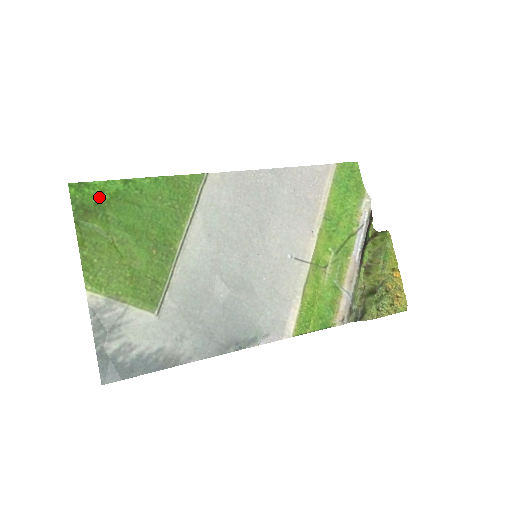
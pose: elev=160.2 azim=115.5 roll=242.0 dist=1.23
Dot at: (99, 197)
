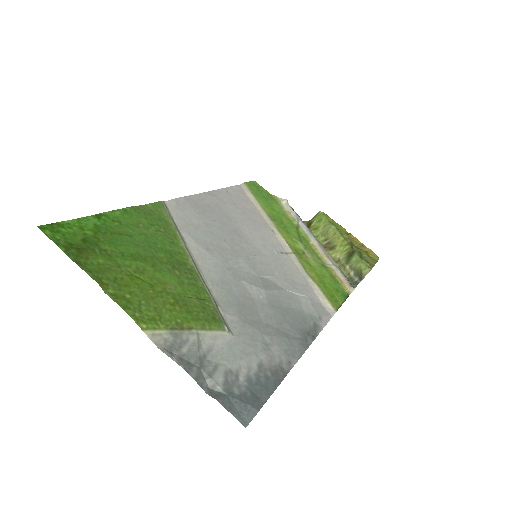
Dot at: (82, 234)
